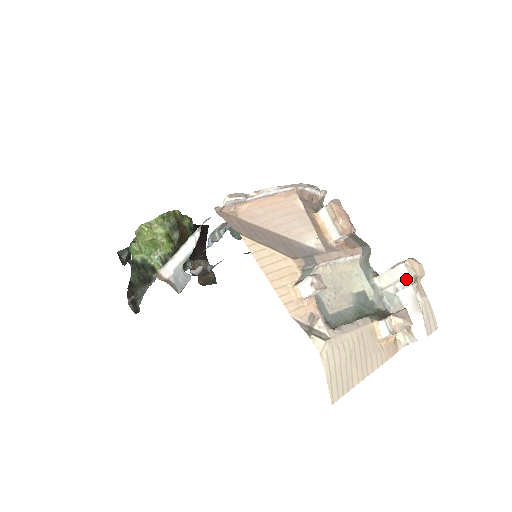
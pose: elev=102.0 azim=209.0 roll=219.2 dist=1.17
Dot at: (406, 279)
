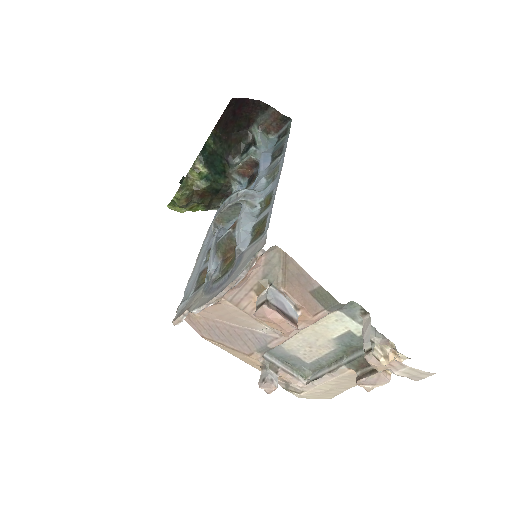
Dot at: occluded
